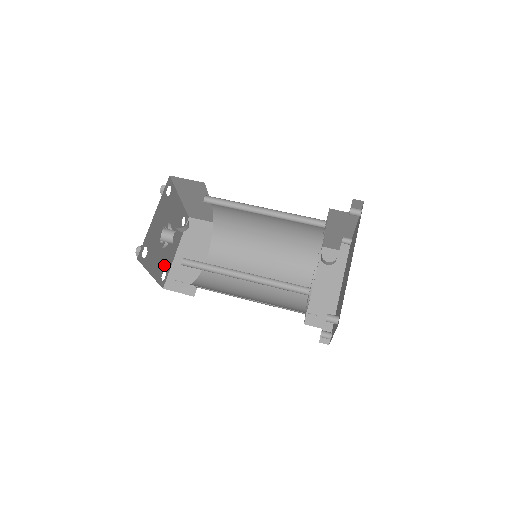
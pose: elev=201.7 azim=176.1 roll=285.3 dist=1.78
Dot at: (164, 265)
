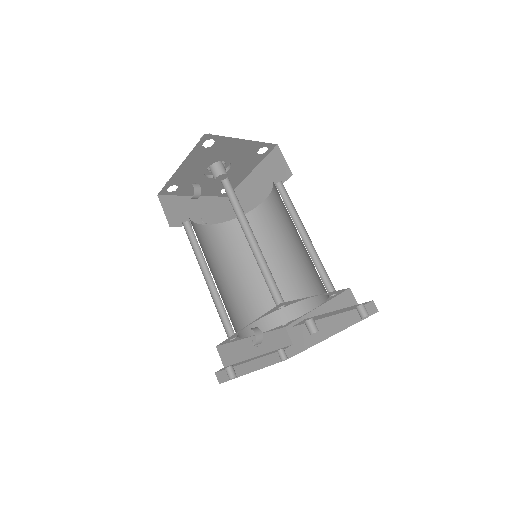
Dot at: occluded
